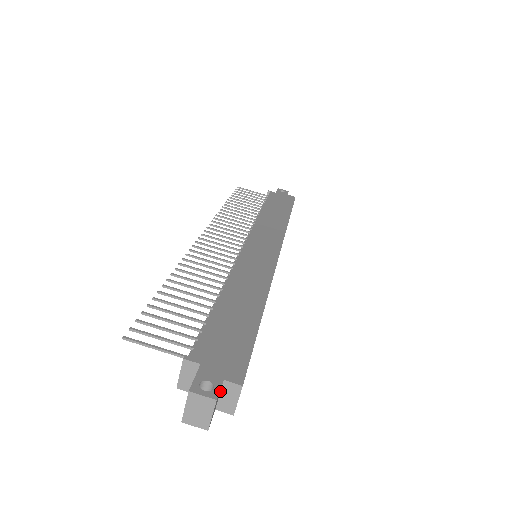
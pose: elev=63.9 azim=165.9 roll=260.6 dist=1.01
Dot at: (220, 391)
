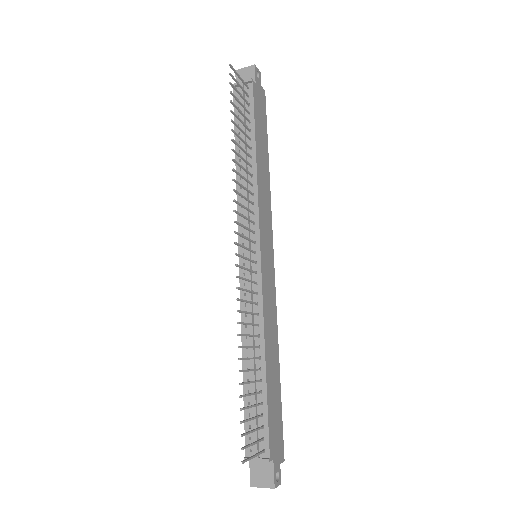
Dot at: occluded
